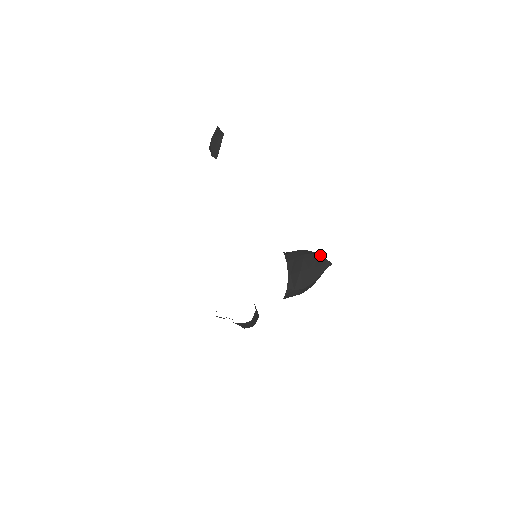
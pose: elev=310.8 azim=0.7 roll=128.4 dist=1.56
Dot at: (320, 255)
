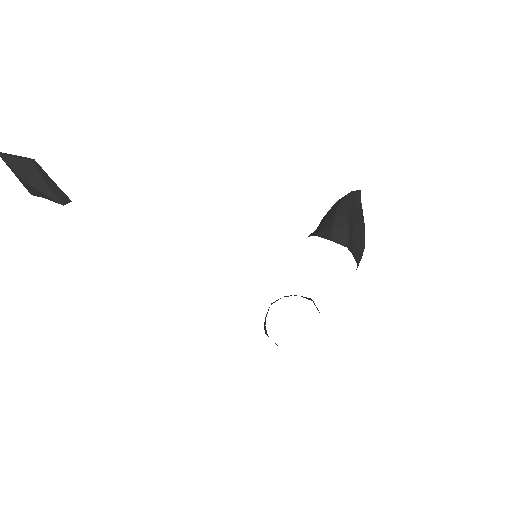
Dot at: (348, 196)
